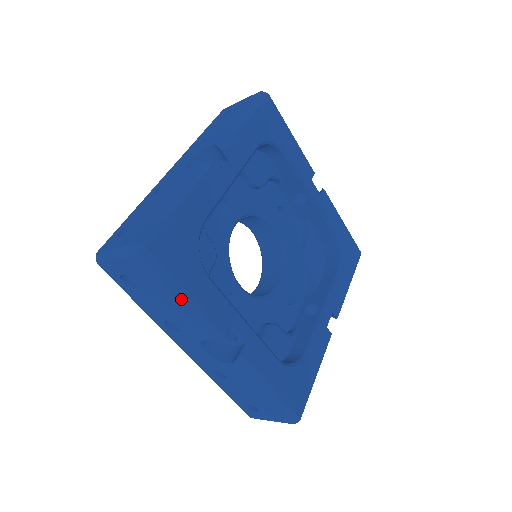
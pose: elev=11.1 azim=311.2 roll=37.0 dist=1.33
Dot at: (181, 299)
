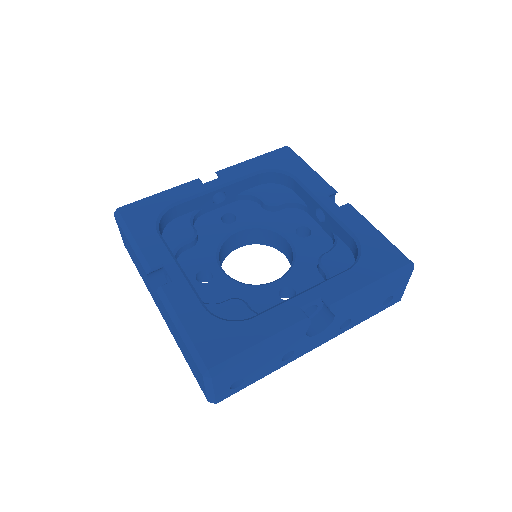
Dot at: (130, 240)
